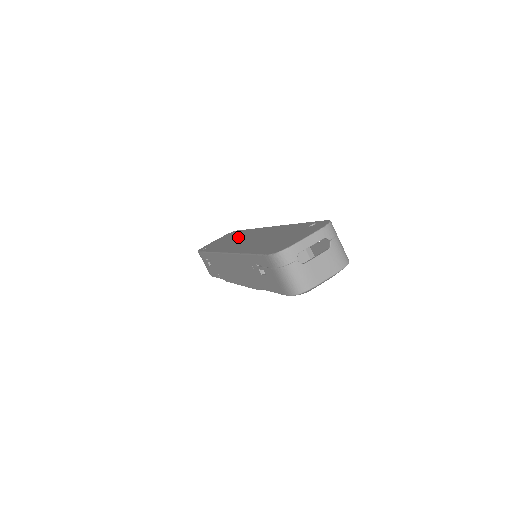
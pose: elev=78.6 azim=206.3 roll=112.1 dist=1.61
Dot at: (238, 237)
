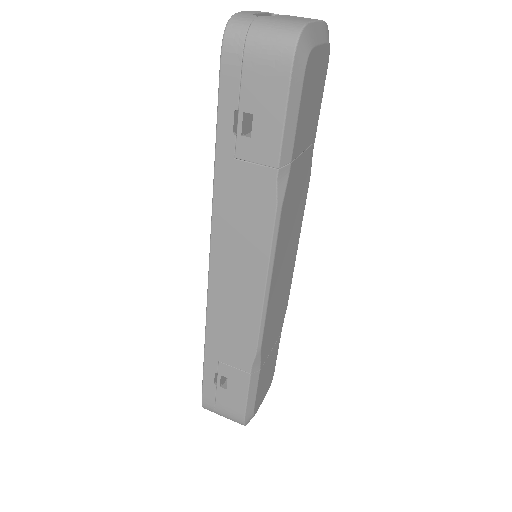
Dot at: occluded
